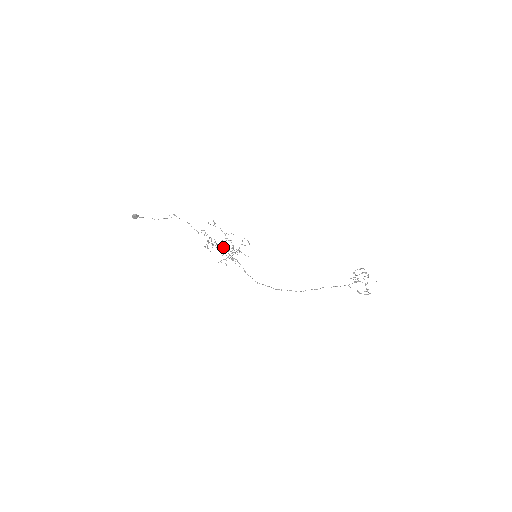
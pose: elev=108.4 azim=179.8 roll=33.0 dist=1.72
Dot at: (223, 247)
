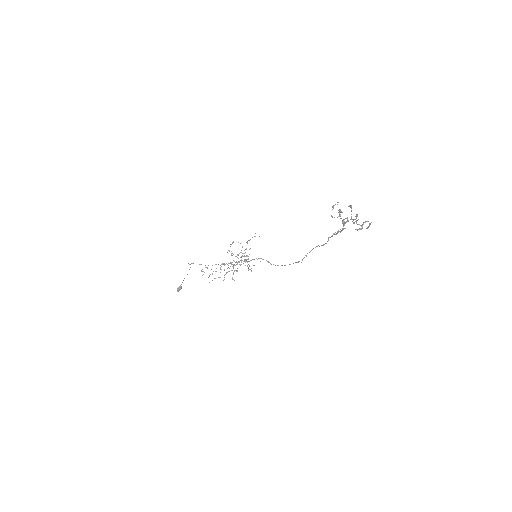
Dot at: occluded
